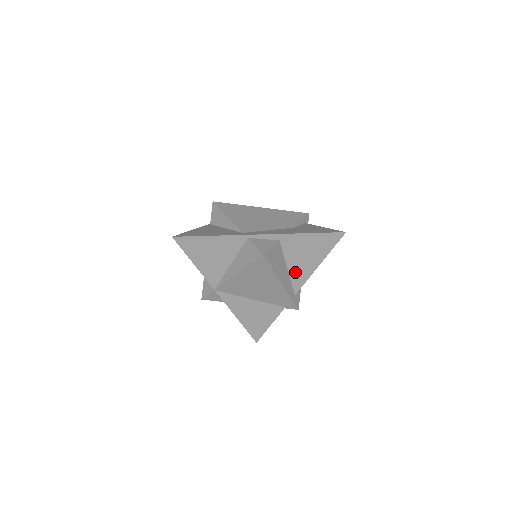
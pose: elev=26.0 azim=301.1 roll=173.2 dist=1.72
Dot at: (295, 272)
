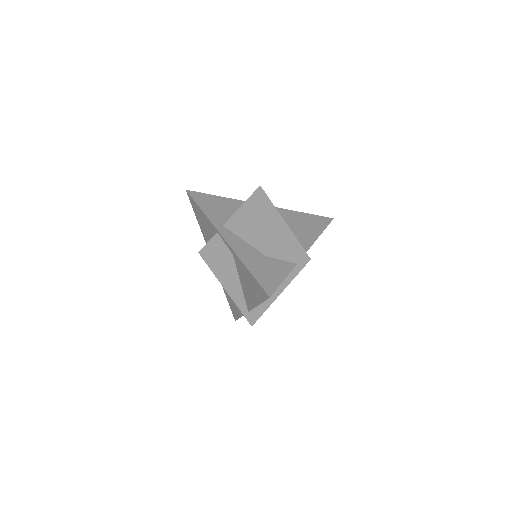
Dot at: (246, 293)
